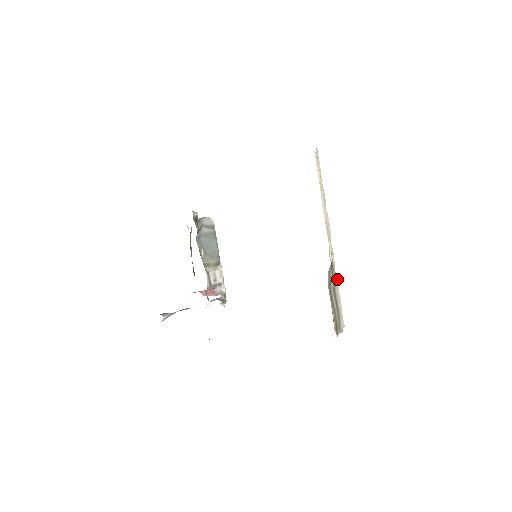
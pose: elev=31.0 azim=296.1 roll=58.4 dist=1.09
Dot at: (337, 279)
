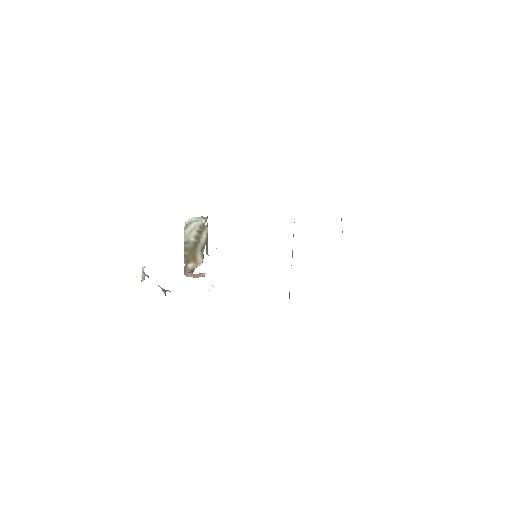
Dot at: occluded
